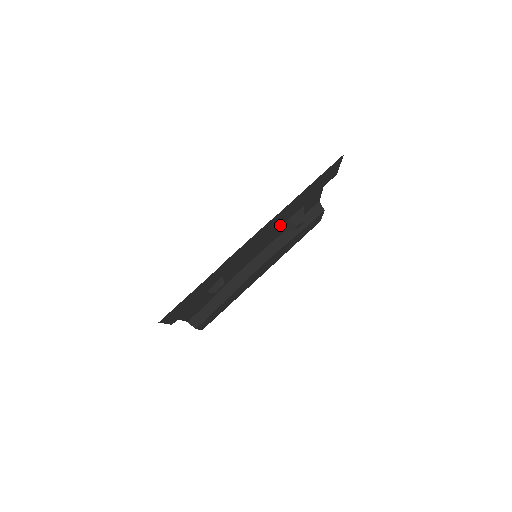
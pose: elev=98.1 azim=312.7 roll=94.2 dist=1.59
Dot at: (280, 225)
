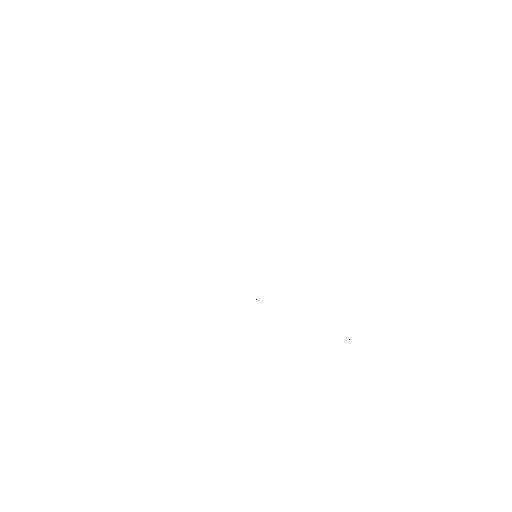
Dot at: occluded
